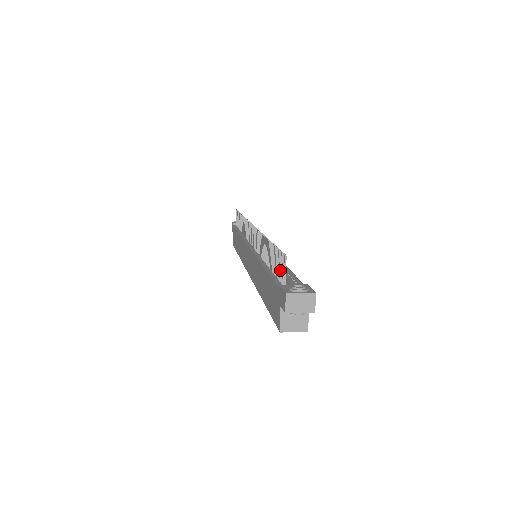
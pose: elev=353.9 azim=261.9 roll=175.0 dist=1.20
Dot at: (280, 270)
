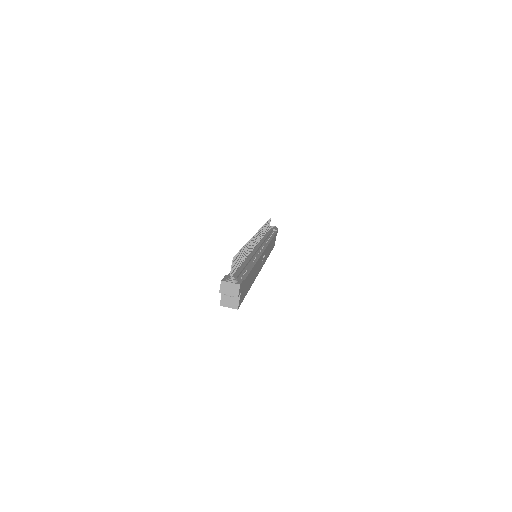
Dot at: (234, 266)
